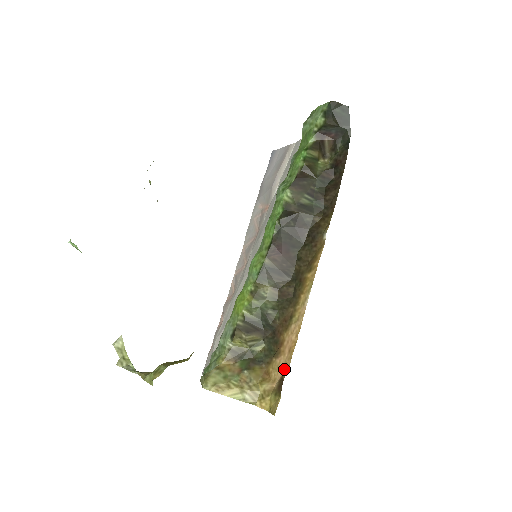
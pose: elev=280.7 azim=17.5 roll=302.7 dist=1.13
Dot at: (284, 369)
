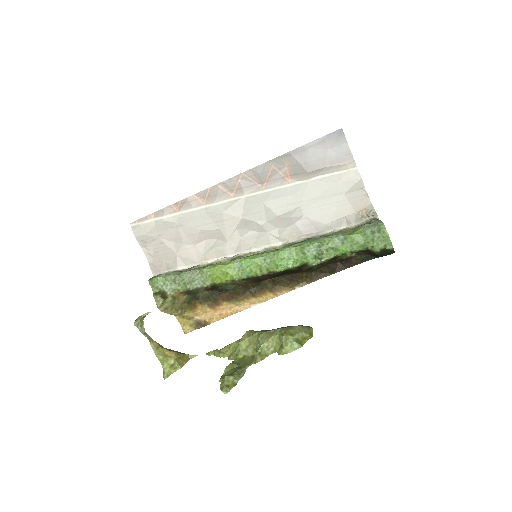
Dot at: (210, 321)
